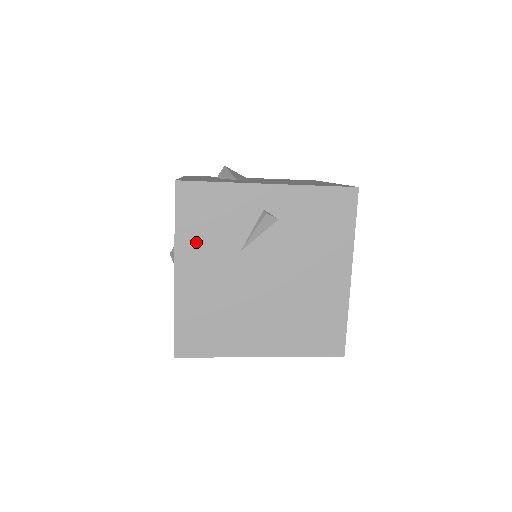
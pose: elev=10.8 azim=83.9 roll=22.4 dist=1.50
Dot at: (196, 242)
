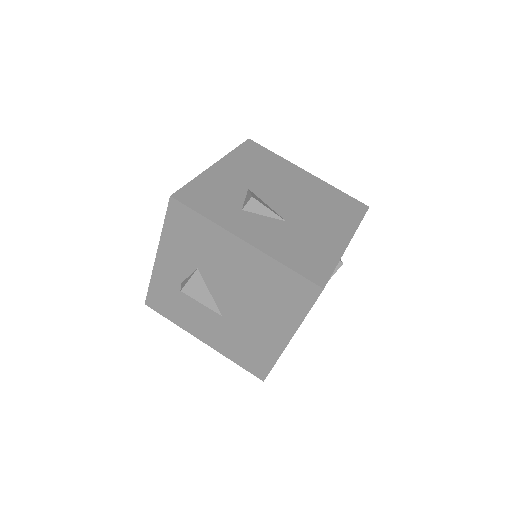
Dot at: occluded
